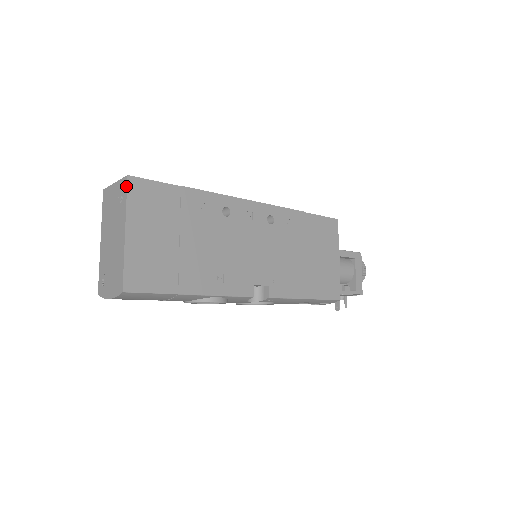
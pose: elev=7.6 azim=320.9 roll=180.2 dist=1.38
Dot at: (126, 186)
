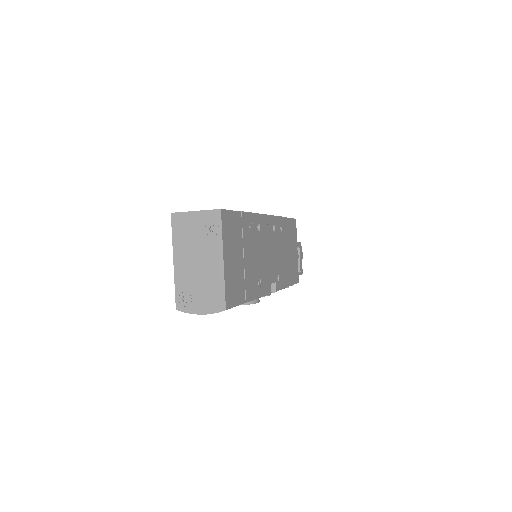
Dot at: (220, 219)
